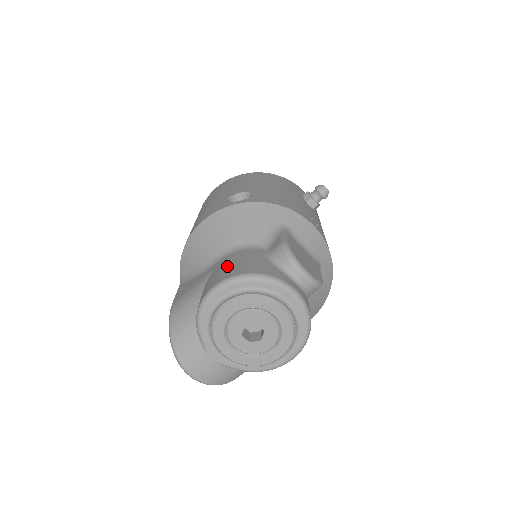
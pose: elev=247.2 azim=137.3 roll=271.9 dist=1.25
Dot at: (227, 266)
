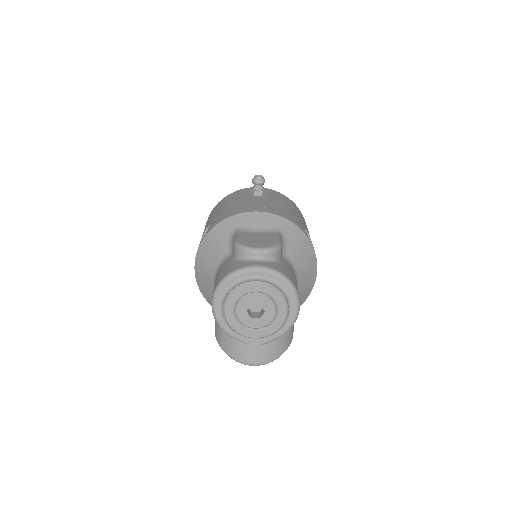
Dot at: (214, 285)
